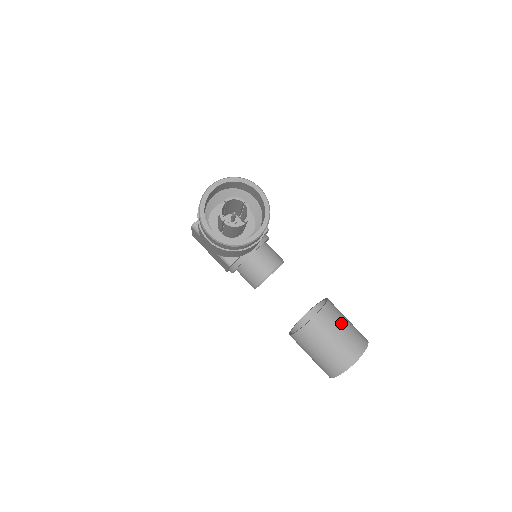
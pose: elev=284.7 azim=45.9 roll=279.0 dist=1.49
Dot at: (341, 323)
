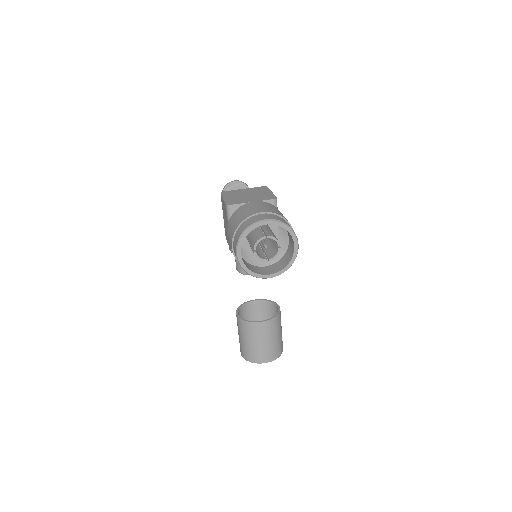
Dot at: (276, 334)
